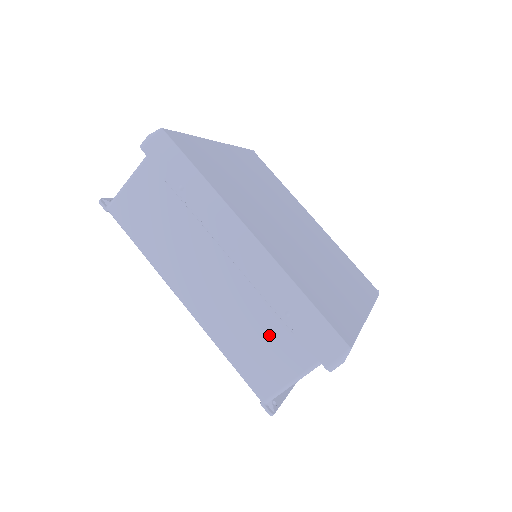
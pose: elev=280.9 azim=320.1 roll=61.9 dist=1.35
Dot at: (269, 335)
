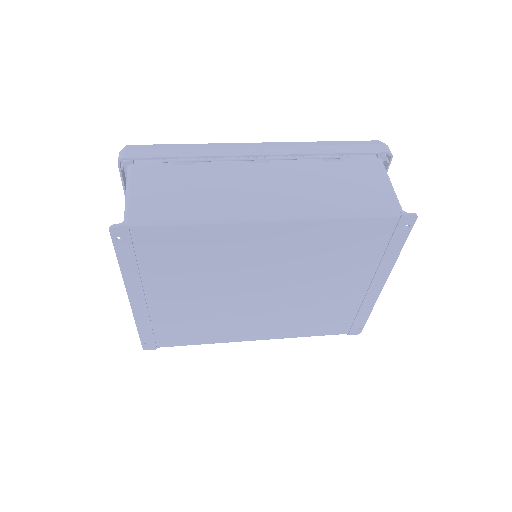
Dot at: (343, 177)
